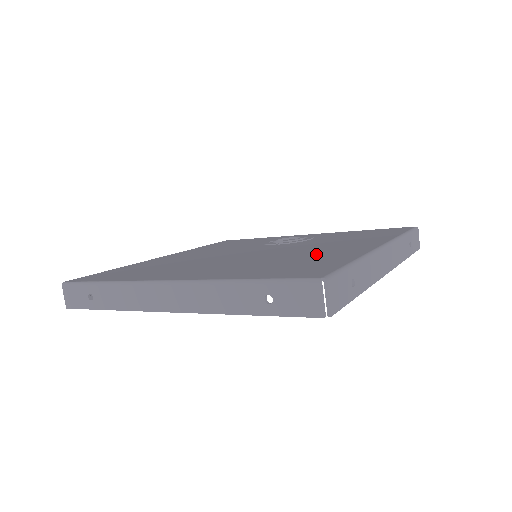
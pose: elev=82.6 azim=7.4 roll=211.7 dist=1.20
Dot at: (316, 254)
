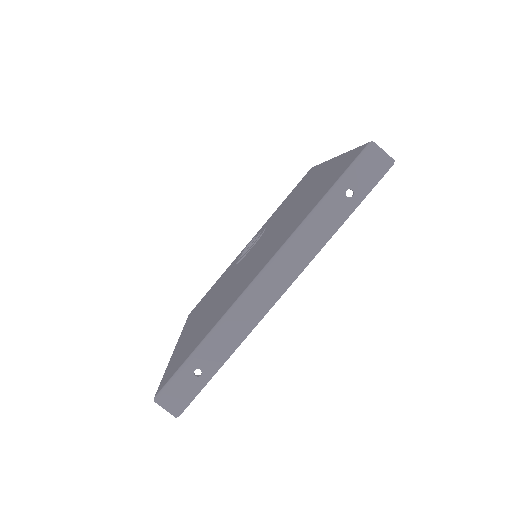
Dot at: (309, 191)
